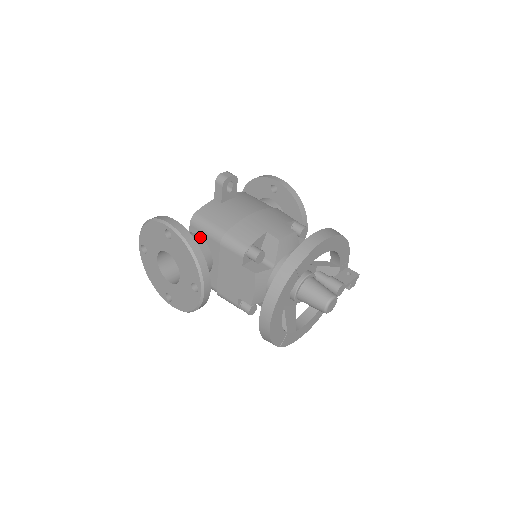
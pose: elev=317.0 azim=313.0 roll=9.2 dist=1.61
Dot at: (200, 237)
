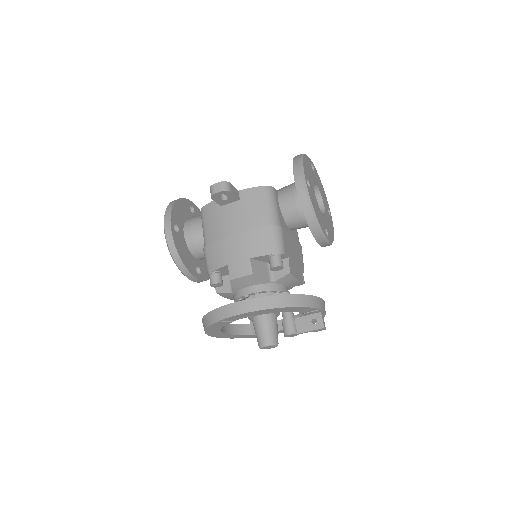
Dot at: occluded
